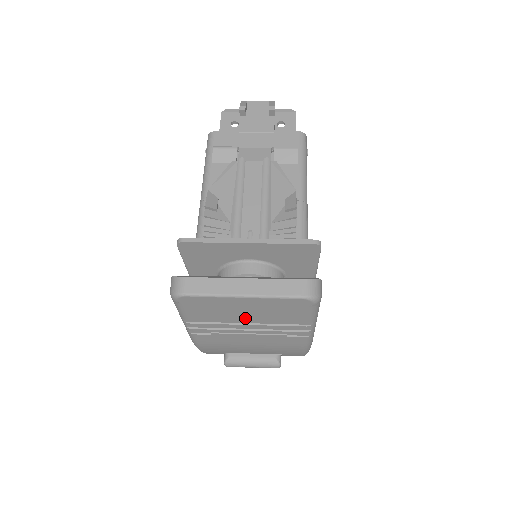
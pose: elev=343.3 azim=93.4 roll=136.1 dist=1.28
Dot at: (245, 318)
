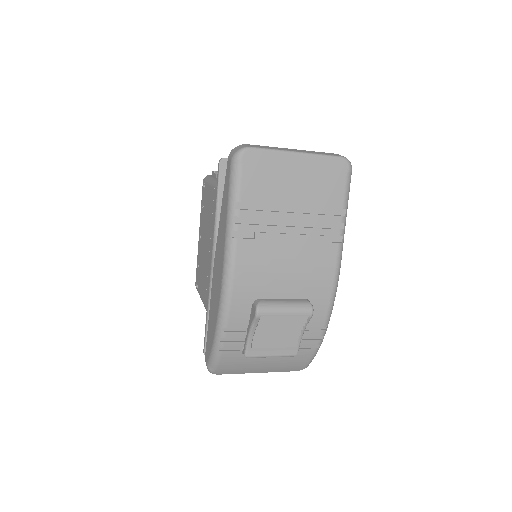
Dot at: (292, 197)
